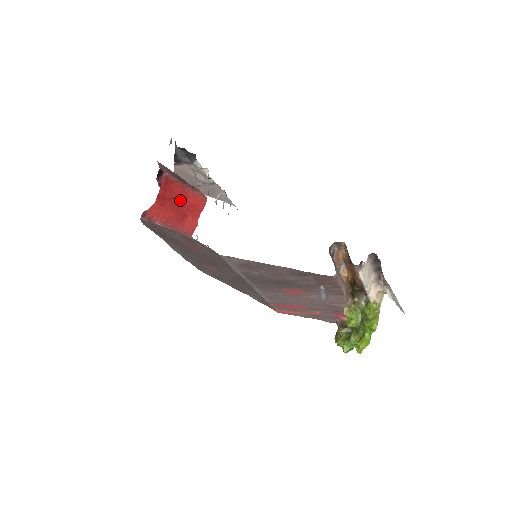
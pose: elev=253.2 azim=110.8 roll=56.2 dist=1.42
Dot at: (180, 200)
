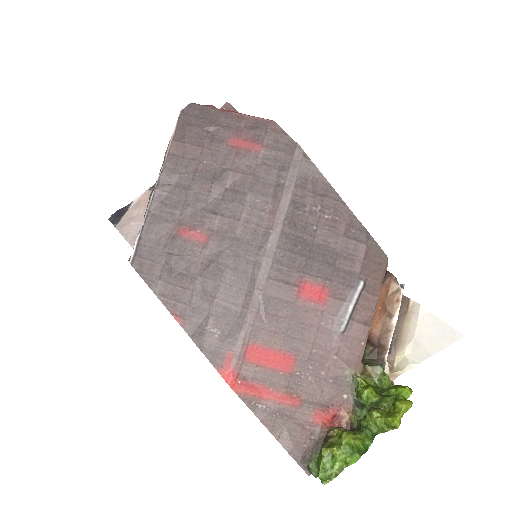
Dot at: occluded
